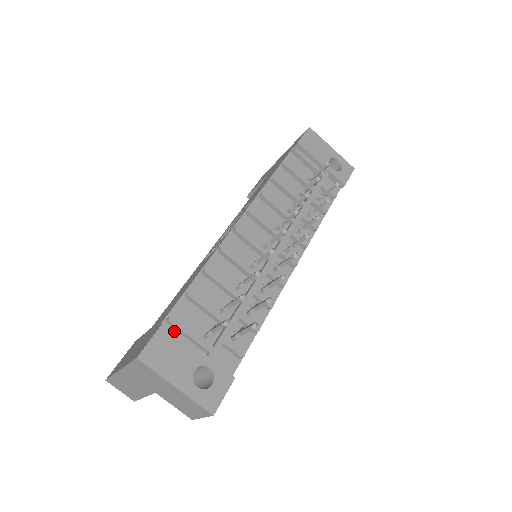
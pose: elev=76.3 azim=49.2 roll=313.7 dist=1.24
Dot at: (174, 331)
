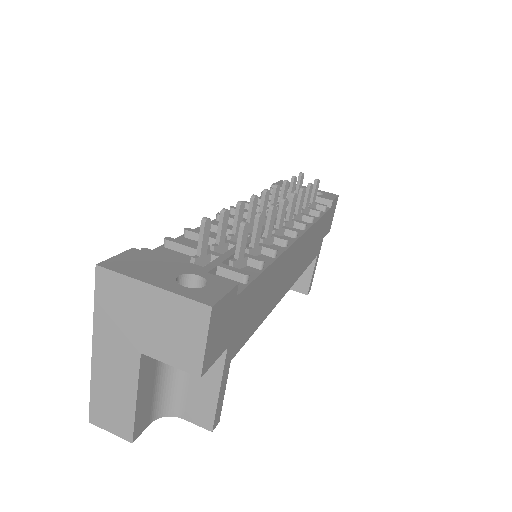
Dot at: (147, 253)
